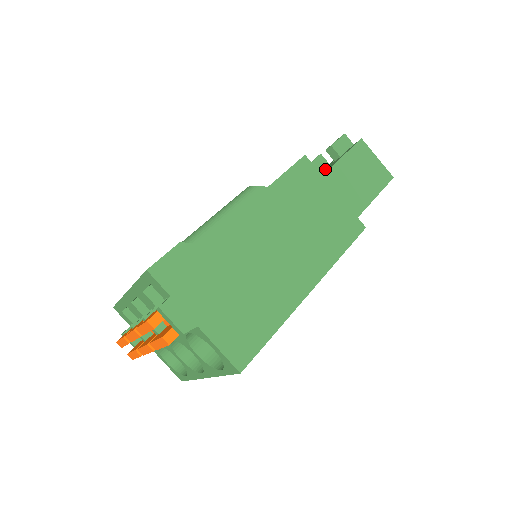
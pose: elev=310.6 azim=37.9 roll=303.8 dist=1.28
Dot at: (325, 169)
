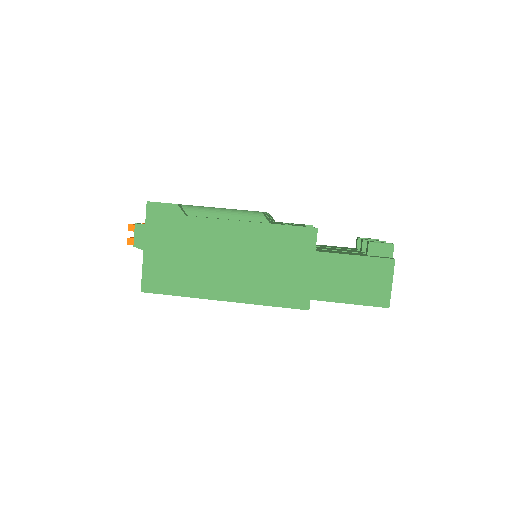
Dot at: occluded
